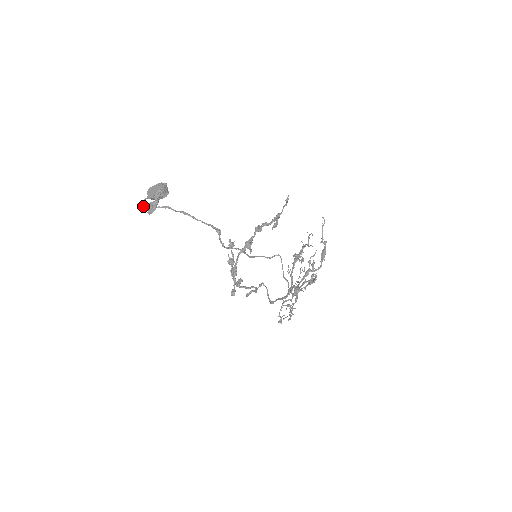
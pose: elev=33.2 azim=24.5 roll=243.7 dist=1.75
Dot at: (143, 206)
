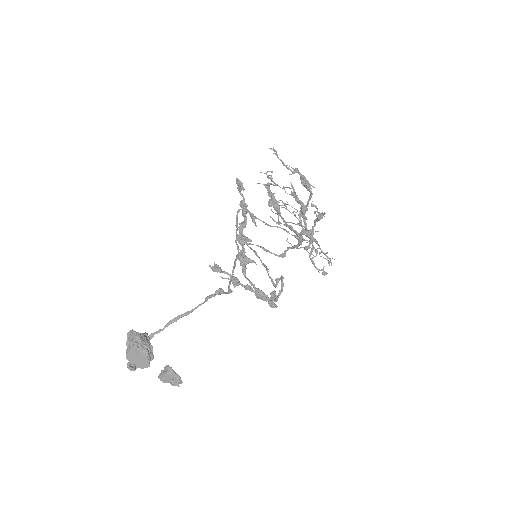
Dot at: (134, 370)
